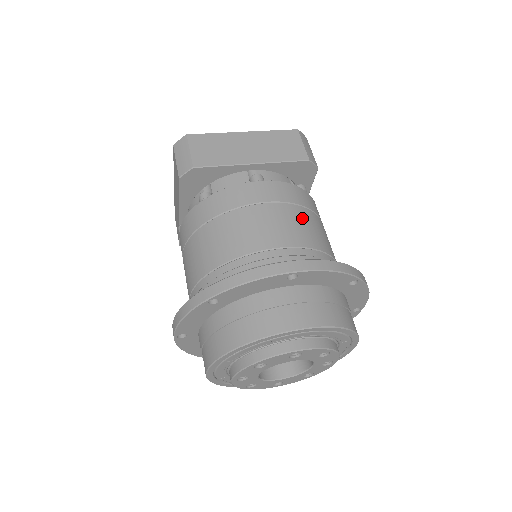
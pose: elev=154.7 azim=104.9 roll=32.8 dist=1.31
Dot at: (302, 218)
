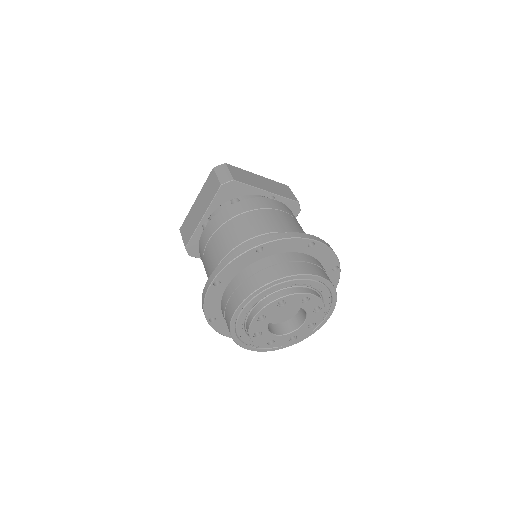
Dot at: occluded
